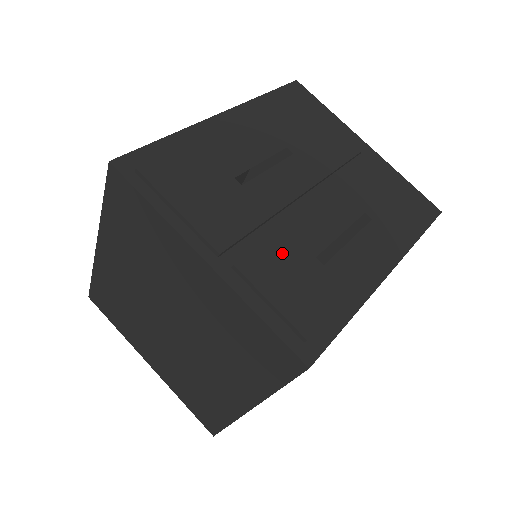
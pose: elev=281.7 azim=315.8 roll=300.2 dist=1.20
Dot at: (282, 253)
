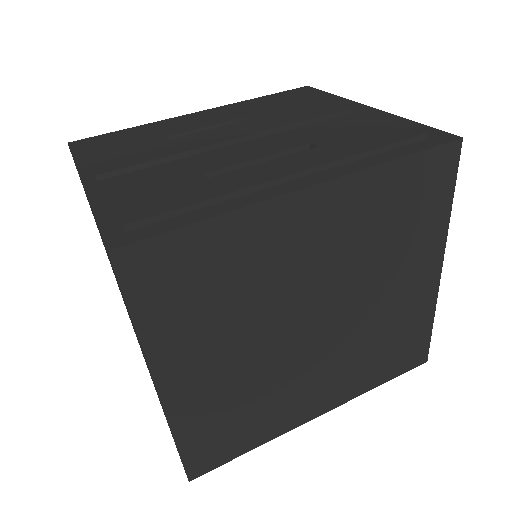
Dot at: (164, 172)
